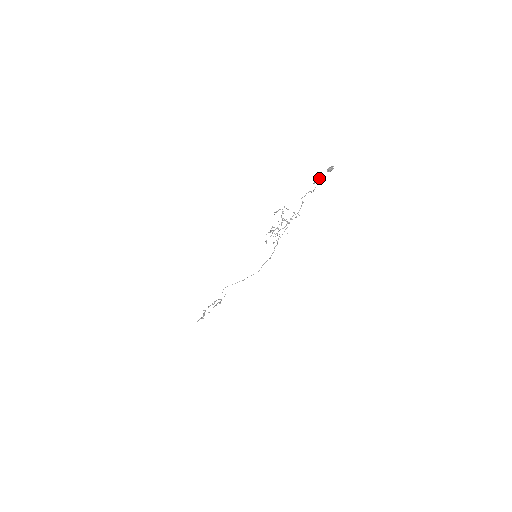
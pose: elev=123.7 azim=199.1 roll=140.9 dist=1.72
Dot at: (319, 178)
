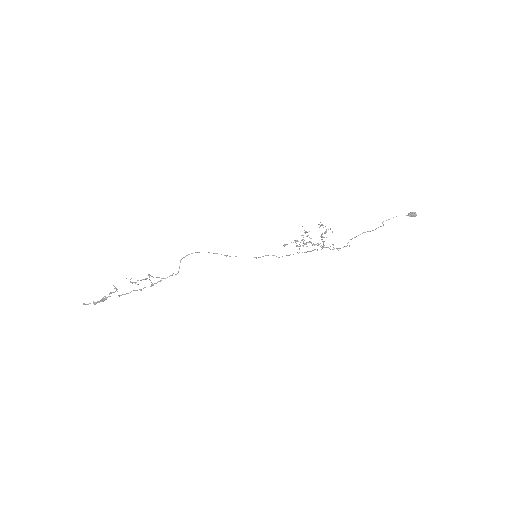
Dot at: occluded
